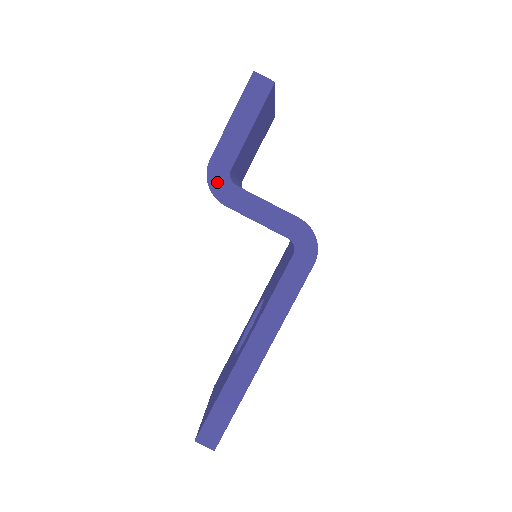
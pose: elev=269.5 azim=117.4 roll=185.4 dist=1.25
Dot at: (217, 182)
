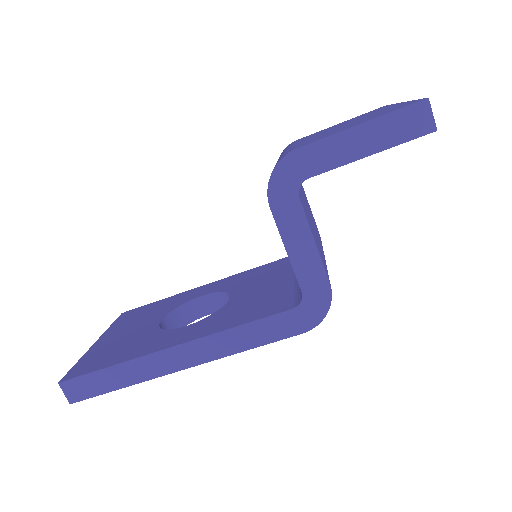
Dot at: (284, 178)
